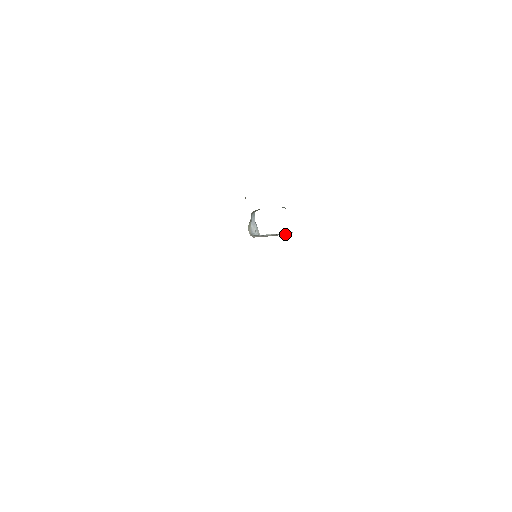
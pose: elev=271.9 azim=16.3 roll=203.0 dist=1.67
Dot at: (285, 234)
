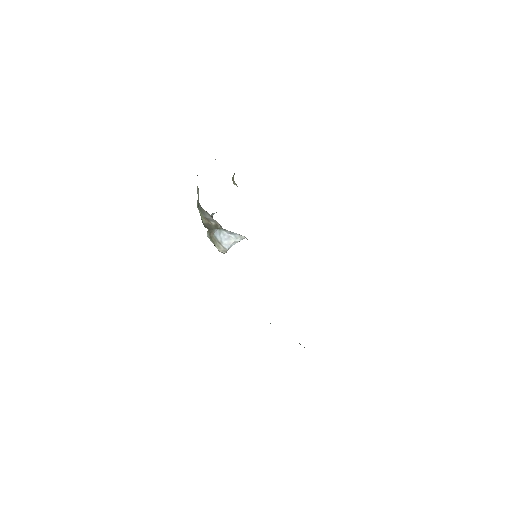
Dot at: occluded
